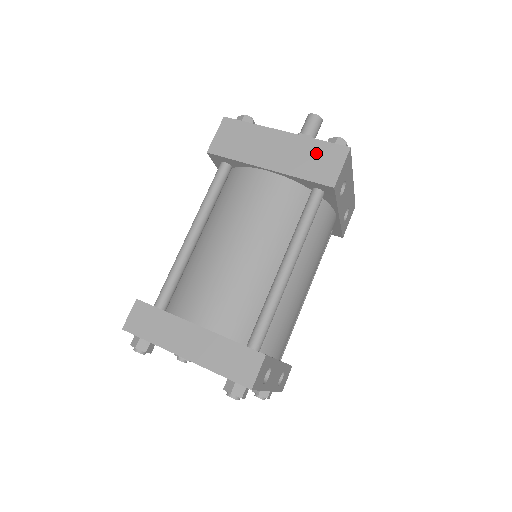
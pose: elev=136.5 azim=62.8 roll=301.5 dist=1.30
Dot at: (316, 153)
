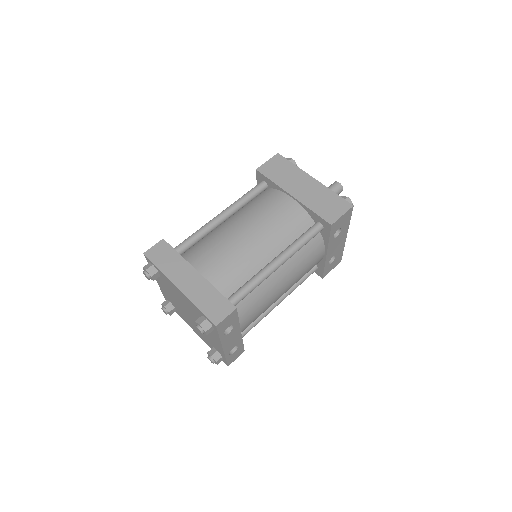
Dot at: (329, 200)
